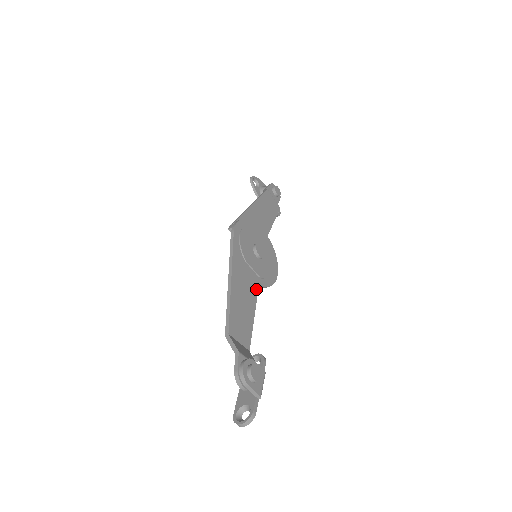
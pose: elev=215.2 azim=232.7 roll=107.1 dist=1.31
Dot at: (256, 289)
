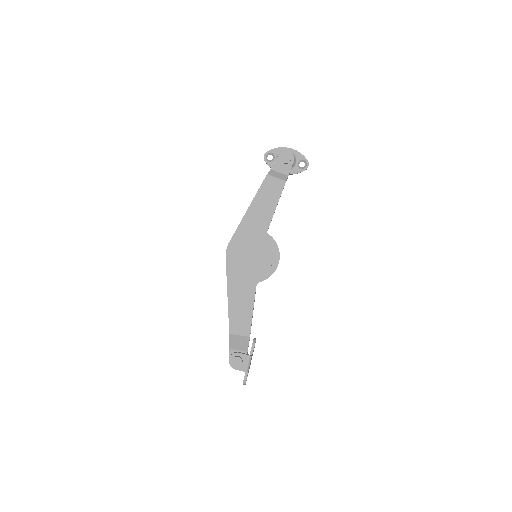
Dot at: (254, 288)
